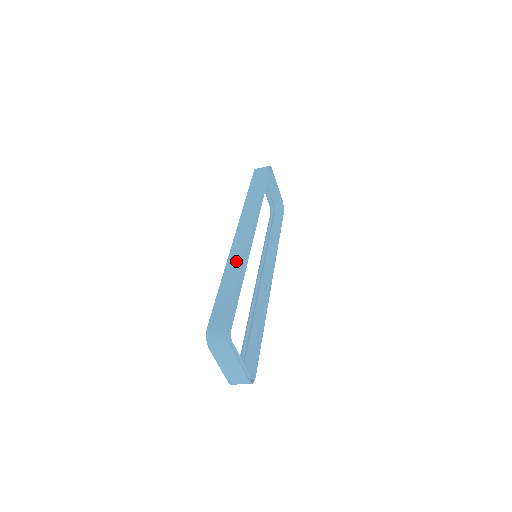
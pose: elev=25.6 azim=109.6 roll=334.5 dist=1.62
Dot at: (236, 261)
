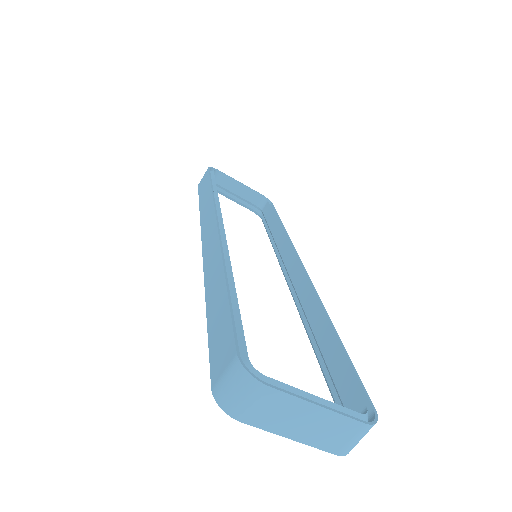
Dot at: (213, 270)
